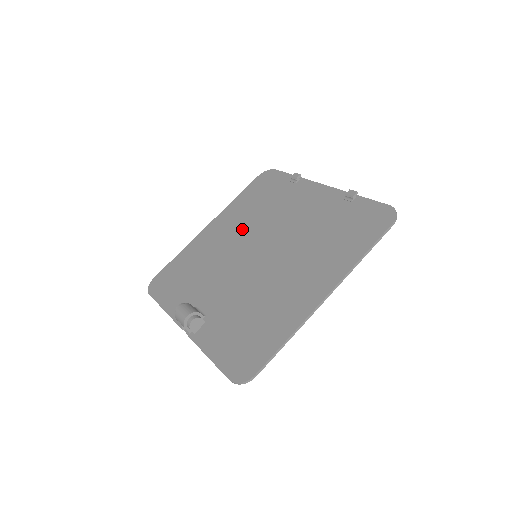
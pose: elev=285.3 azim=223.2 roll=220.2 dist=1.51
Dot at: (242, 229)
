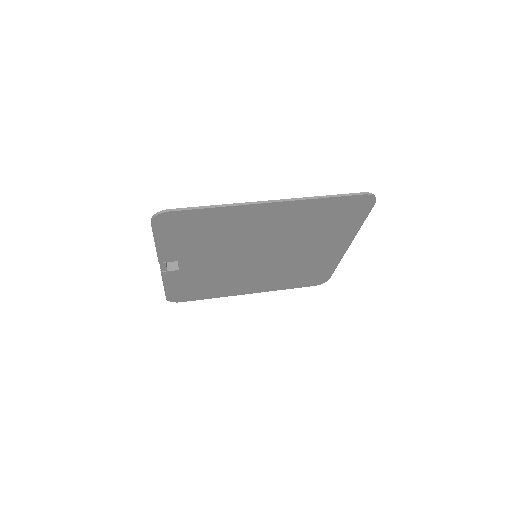
Dot at: (266, 272)
